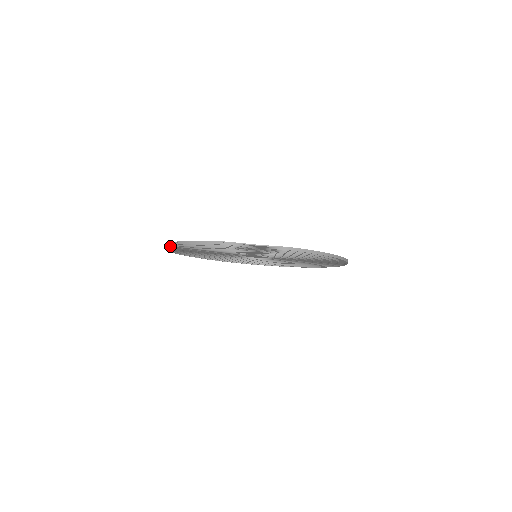
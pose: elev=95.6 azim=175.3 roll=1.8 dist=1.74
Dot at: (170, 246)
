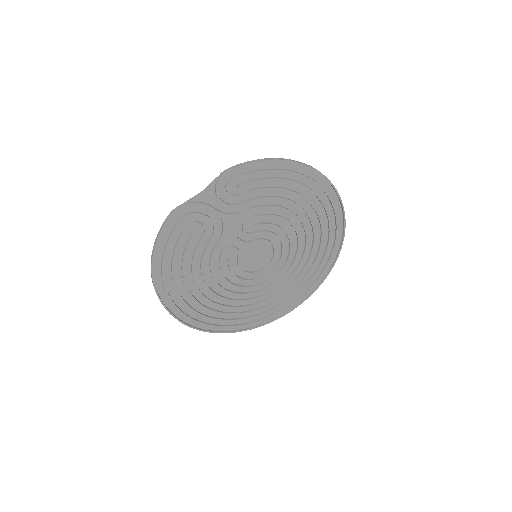
Dot at: (167, 300)
